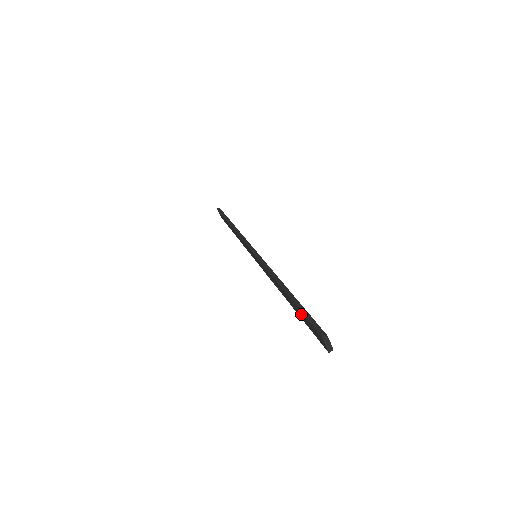
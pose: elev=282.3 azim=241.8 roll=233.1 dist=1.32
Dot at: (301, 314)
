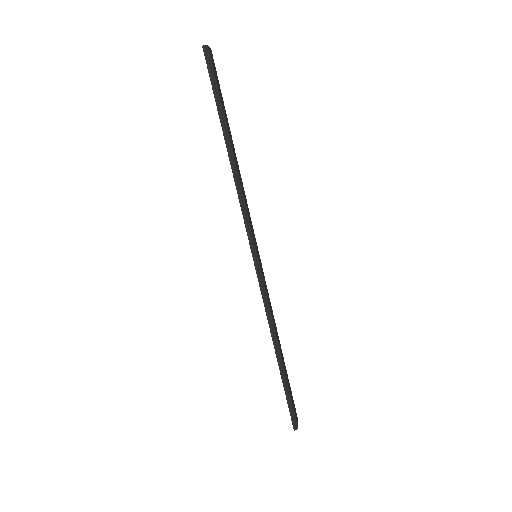
Dot at: (285, 389)
